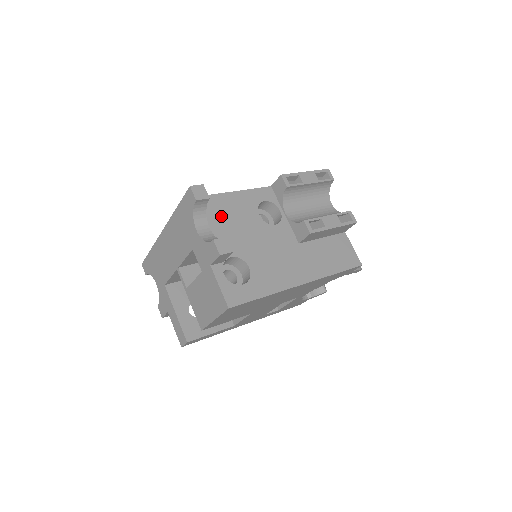
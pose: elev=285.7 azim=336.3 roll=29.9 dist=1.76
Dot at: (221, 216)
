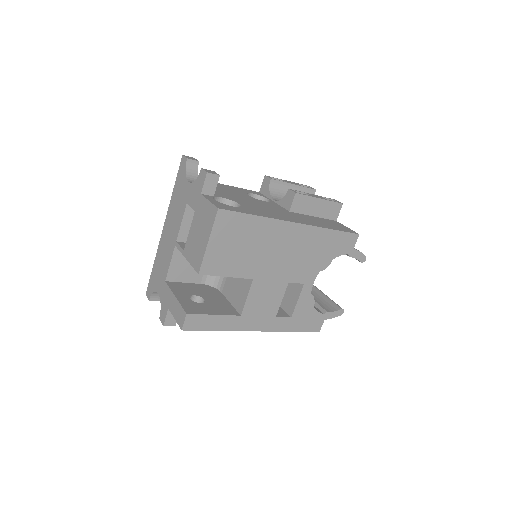
Dot at: occluded
